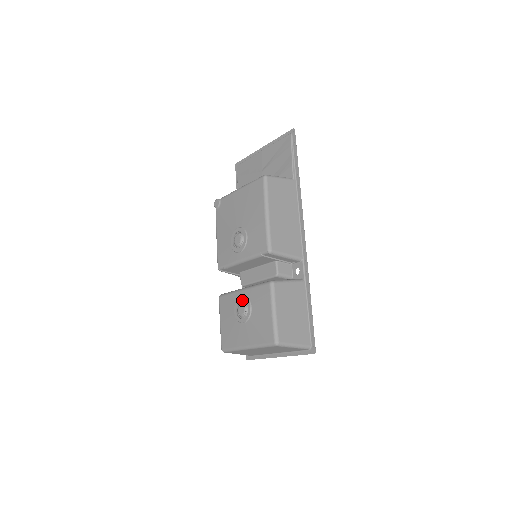
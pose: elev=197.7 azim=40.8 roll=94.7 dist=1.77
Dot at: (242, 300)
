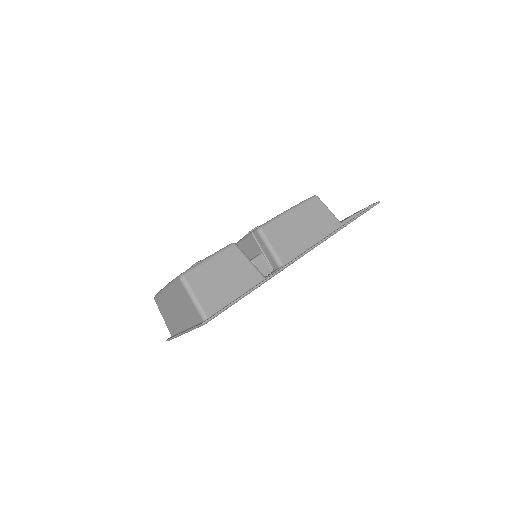
Dot at: occluded
